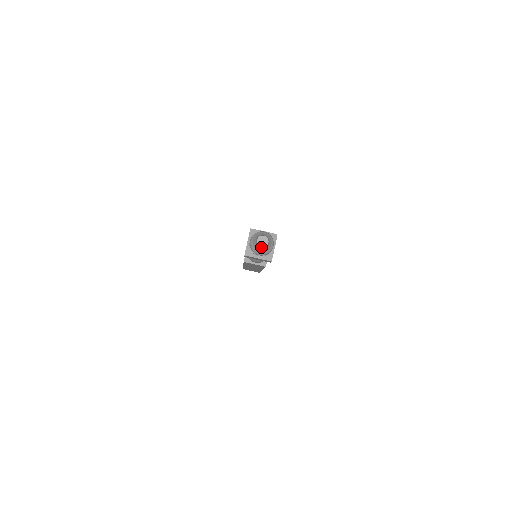
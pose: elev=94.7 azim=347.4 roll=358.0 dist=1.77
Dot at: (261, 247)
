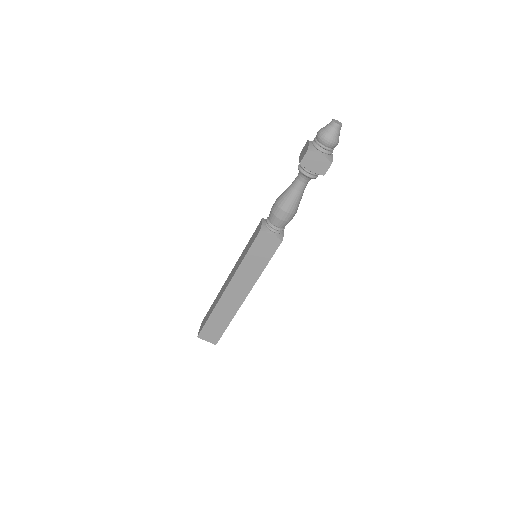
Dot at: (337, 125)
